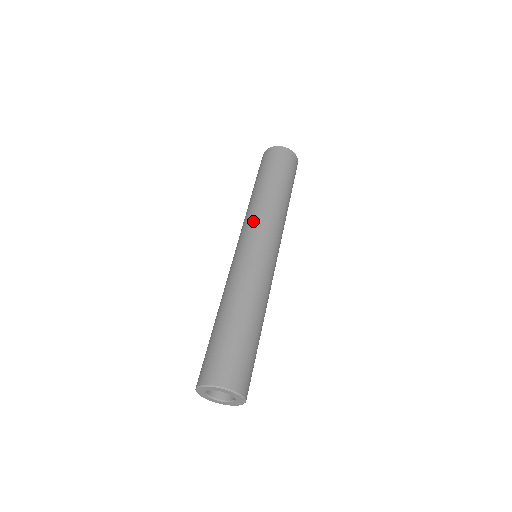
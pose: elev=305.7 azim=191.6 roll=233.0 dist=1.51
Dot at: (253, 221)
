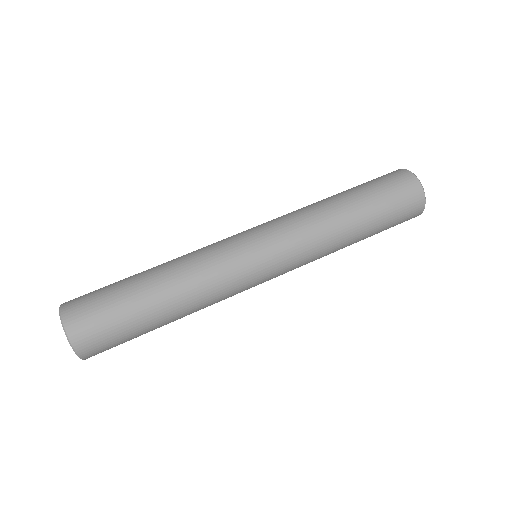
Dot at: (293, 235)
